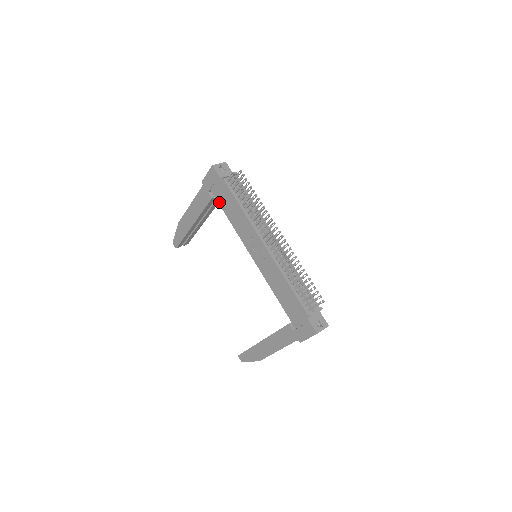
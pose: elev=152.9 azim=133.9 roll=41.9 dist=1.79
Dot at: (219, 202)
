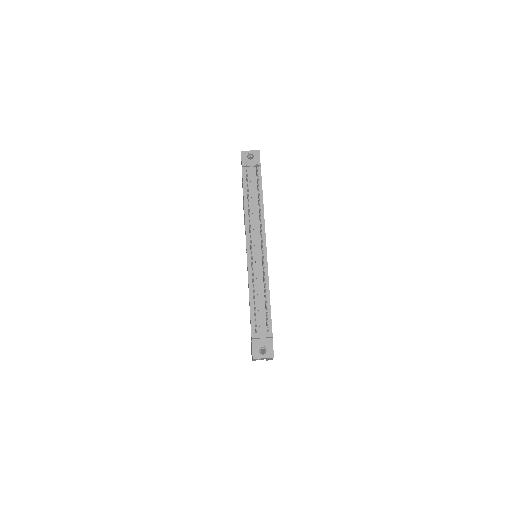
Dot at: occluded
